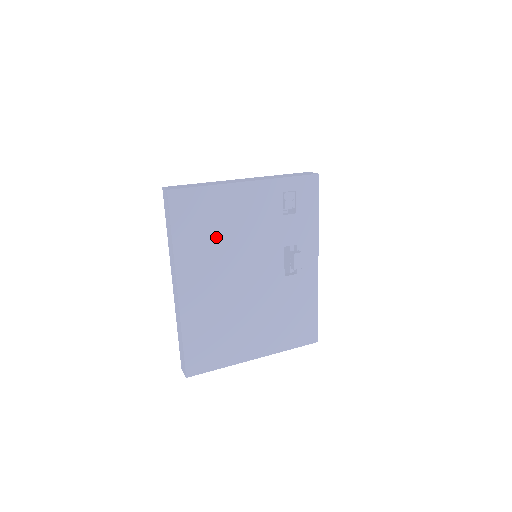
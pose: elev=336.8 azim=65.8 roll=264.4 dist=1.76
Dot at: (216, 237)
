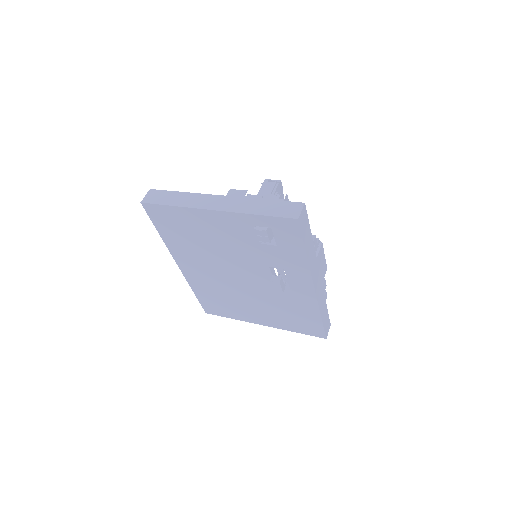
Dot at: (197, 243)
